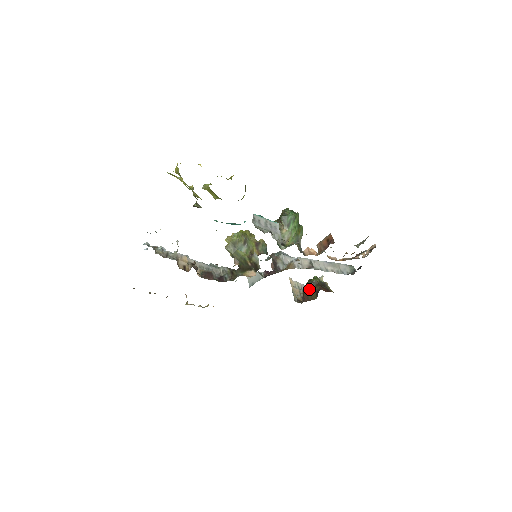
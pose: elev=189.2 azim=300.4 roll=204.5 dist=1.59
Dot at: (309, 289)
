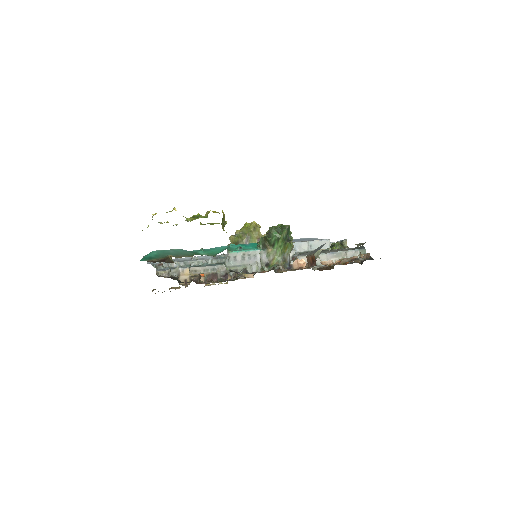
Dot at: occluded
